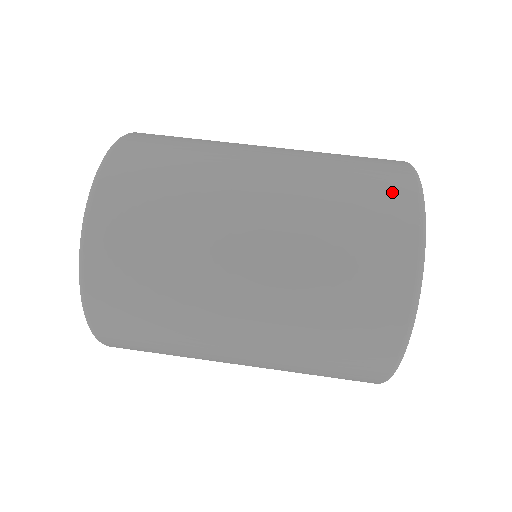
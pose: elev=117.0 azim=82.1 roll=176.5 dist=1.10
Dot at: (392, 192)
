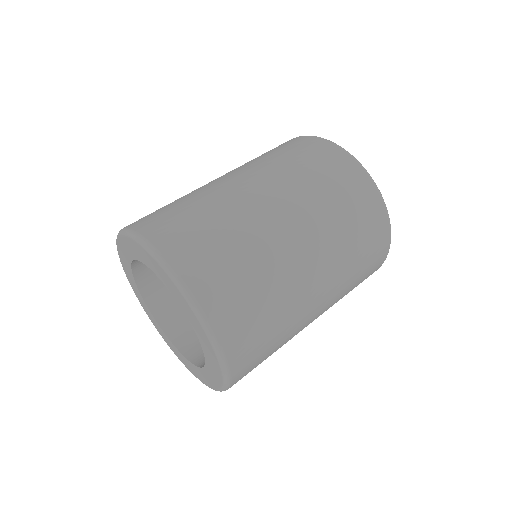
Dot at: (298, 142)
